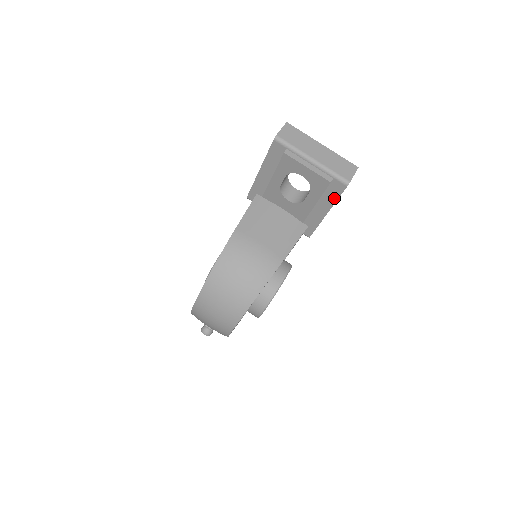
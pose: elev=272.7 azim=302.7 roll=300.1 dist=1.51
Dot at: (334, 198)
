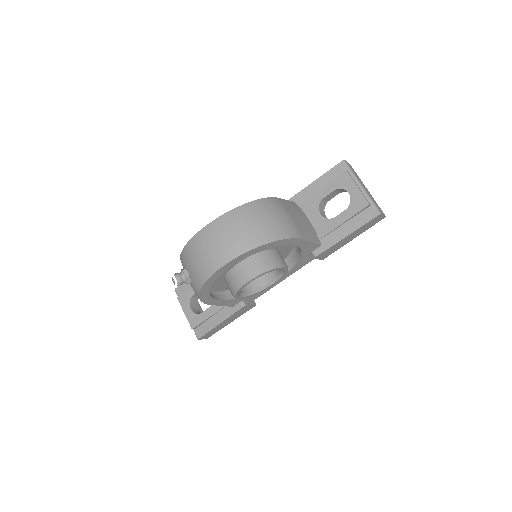
Dot at: (361, 223)
